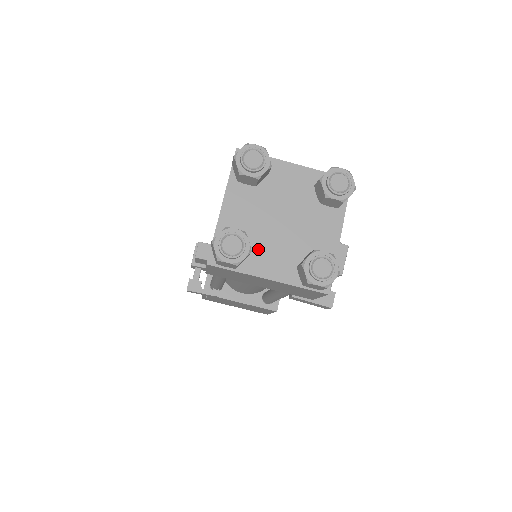
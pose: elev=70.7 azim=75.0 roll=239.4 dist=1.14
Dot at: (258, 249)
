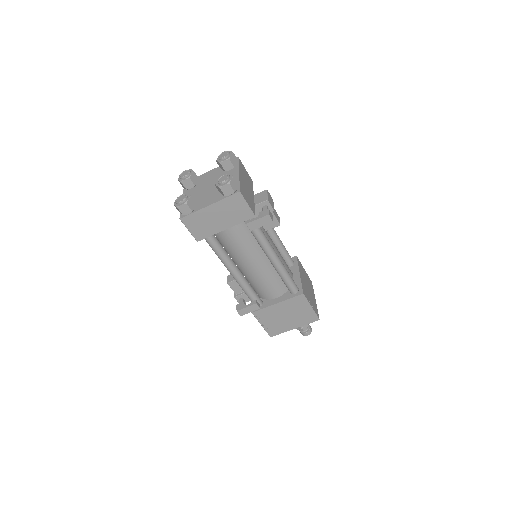
Dot at: (201, 201)
